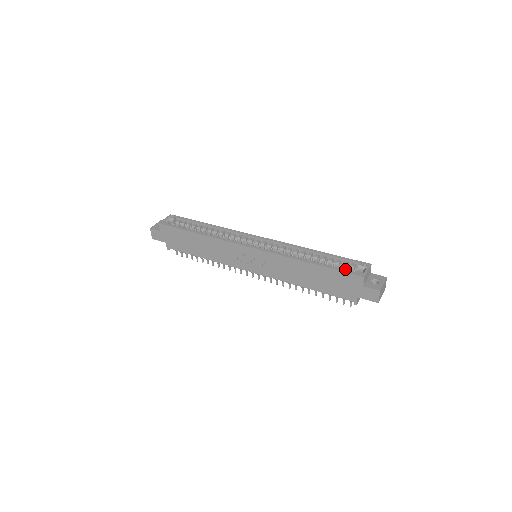
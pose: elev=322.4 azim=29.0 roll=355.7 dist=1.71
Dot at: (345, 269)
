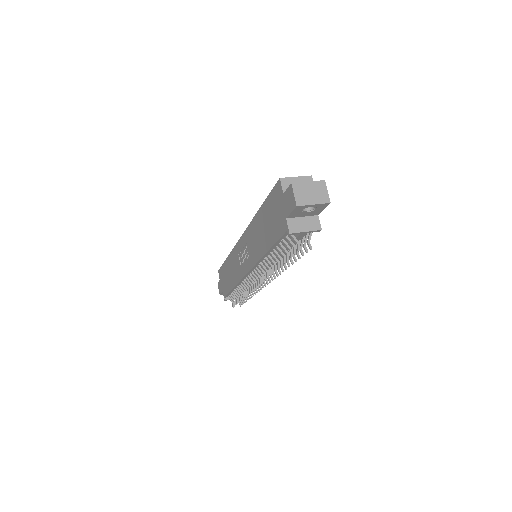
Dot at: occluded
